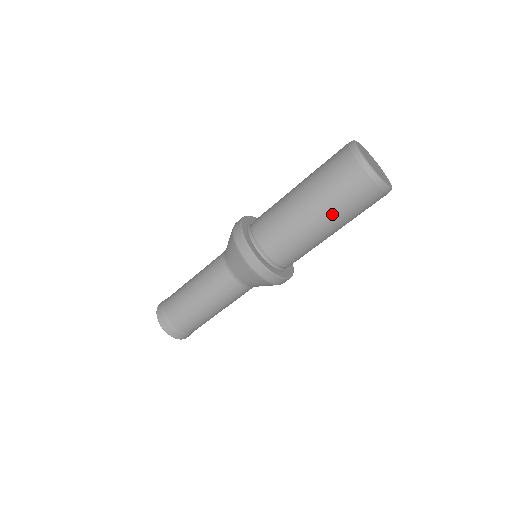
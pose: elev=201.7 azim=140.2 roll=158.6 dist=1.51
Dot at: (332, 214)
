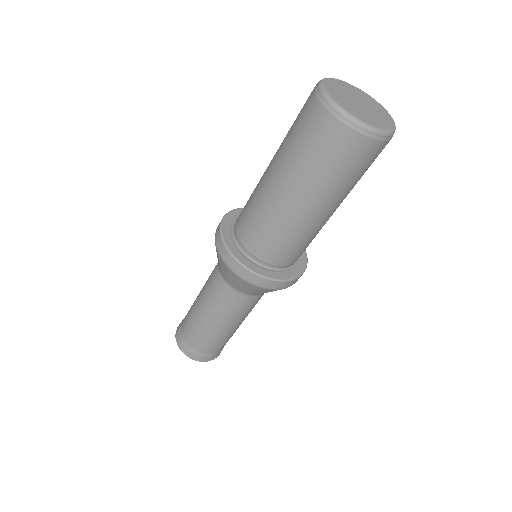
Dot at: (346, 195)
